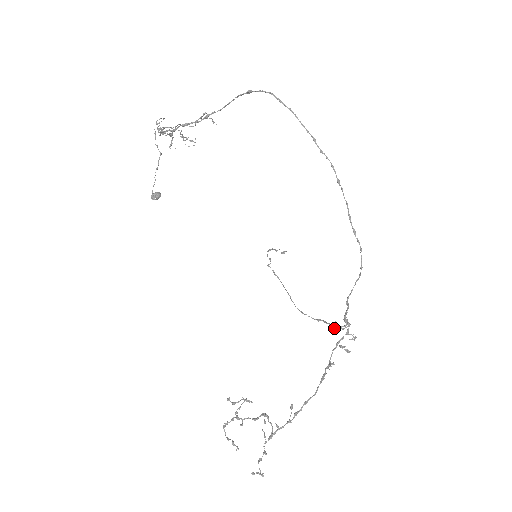
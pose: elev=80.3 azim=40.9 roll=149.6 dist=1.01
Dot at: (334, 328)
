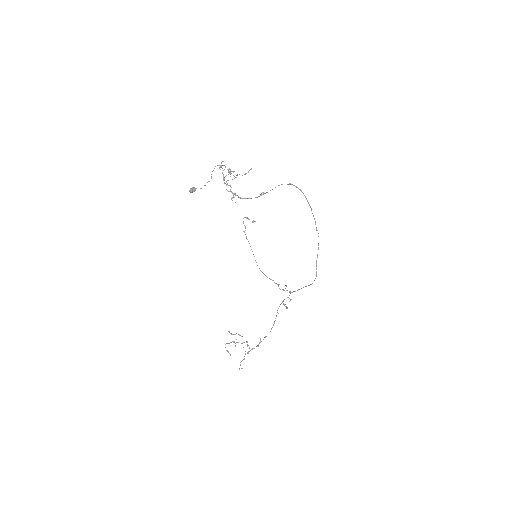
Dot at: (280, 289)
